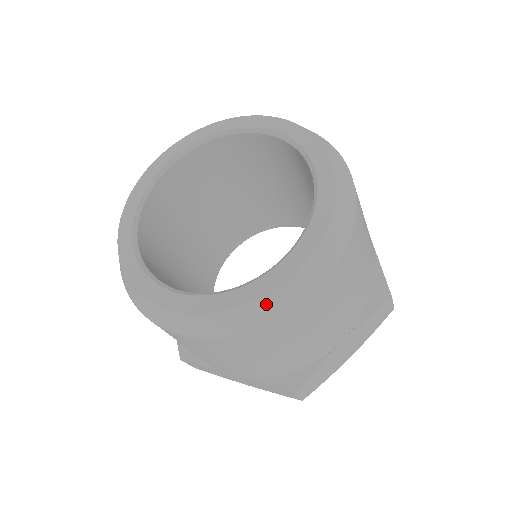
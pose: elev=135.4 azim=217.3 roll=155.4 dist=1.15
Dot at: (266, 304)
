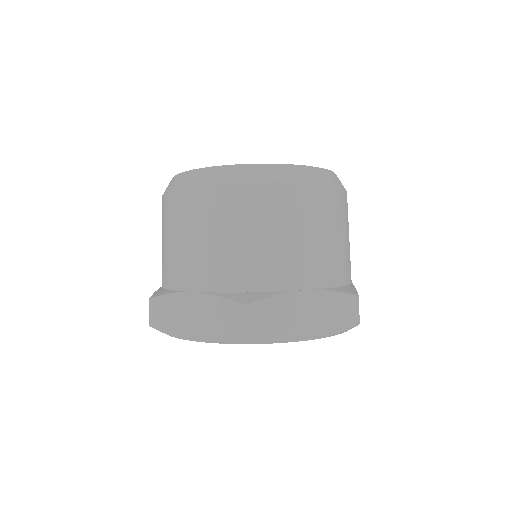
Dot at: (337, 178)
